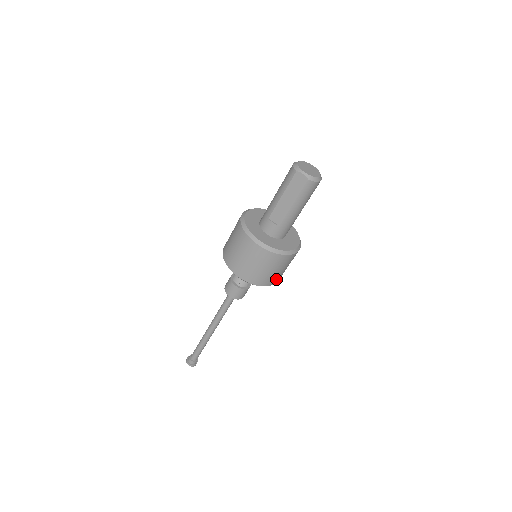
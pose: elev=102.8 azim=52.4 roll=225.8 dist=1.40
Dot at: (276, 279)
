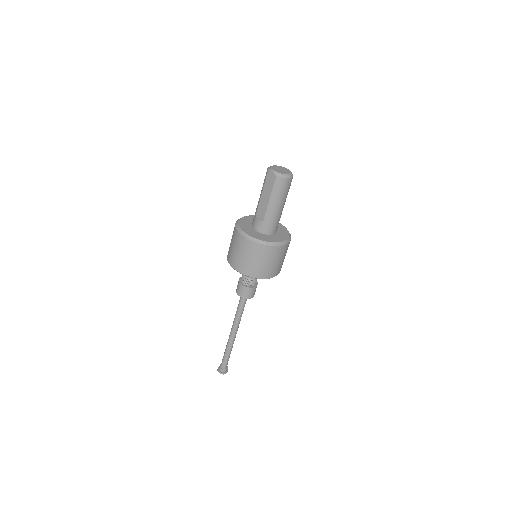
Dot at: (268, 273)
